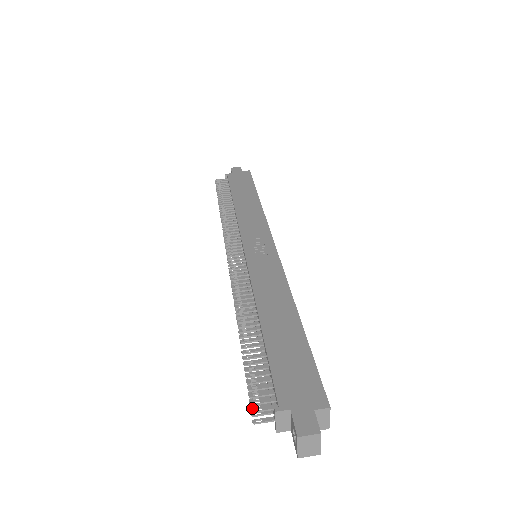
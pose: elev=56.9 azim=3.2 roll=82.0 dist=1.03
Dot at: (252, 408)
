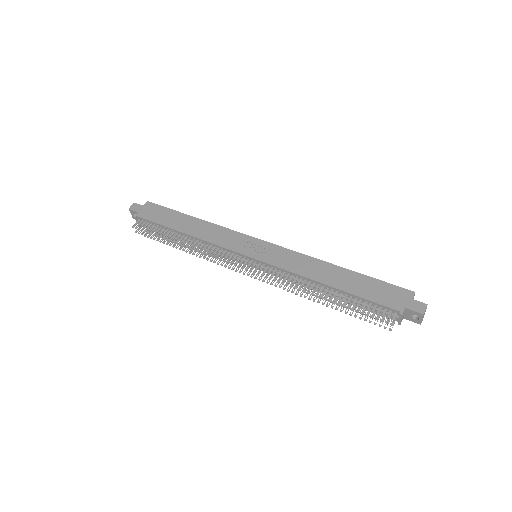
Dot at: (390, 324)
